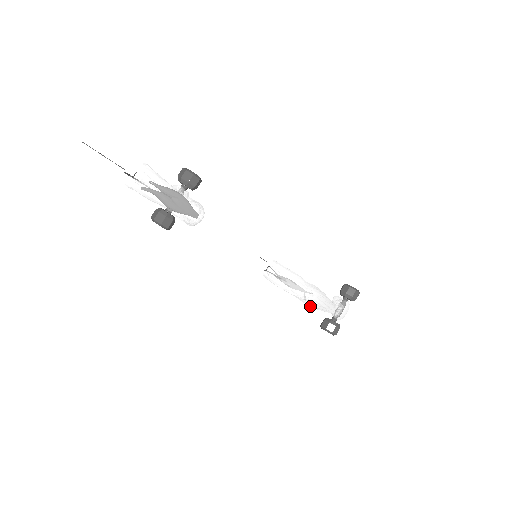
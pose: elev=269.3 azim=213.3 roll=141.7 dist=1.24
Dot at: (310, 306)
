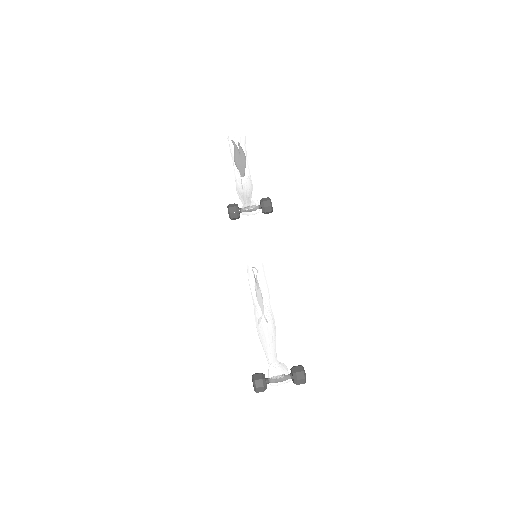
Dot at: (257, 328)
